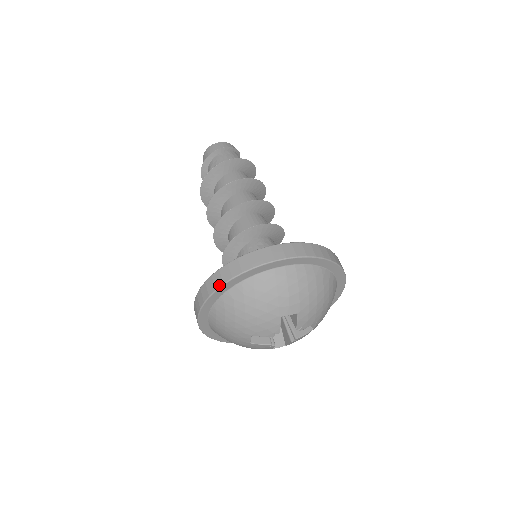
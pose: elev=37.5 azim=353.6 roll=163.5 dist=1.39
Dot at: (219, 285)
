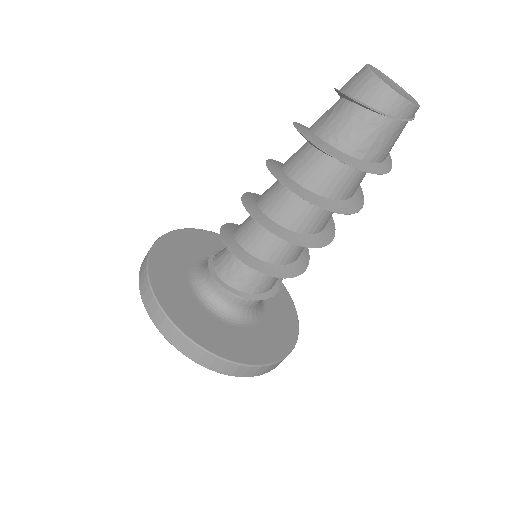
Dot at: (141, 266)
